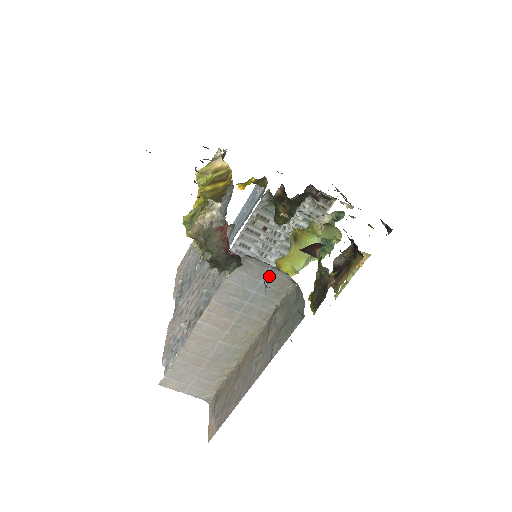
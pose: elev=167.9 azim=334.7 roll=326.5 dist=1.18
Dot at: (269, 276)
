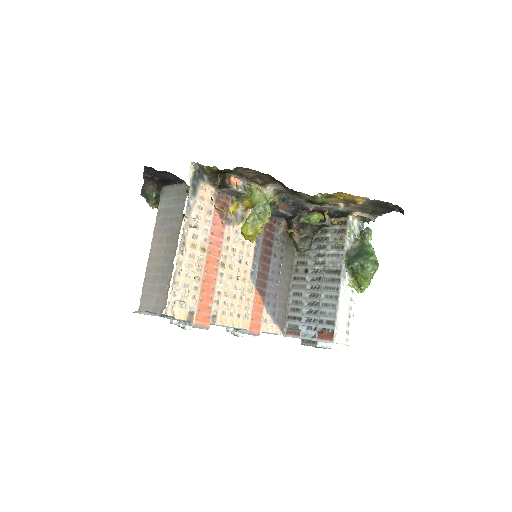
Dot at: (176, 191)
